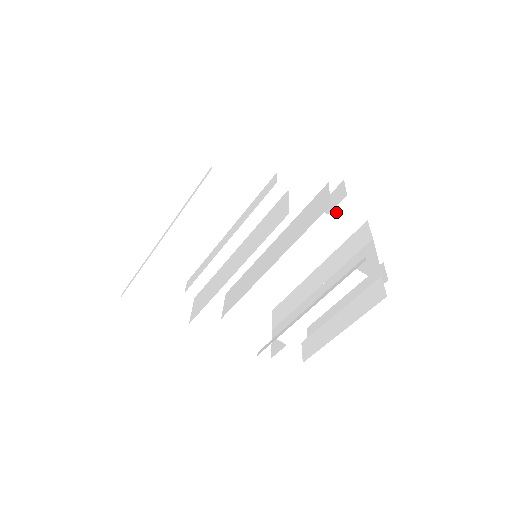
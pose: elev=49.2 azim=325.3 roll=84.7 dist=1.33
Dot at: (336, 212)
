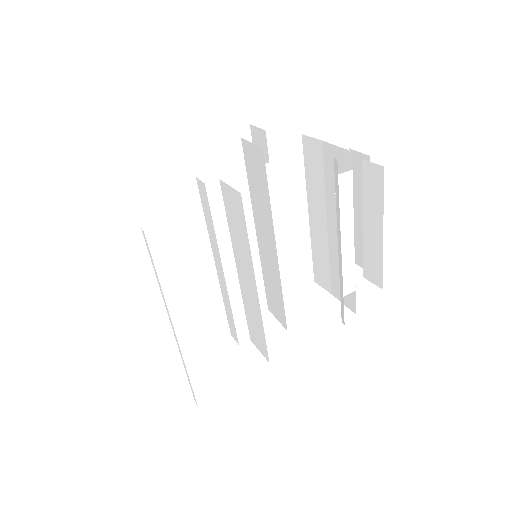
Dot at: (273, 156)
